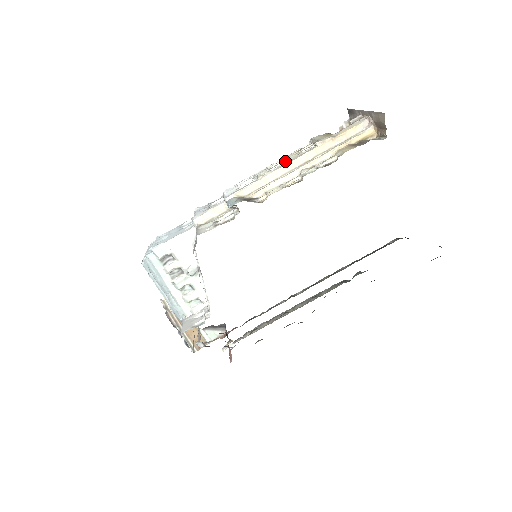
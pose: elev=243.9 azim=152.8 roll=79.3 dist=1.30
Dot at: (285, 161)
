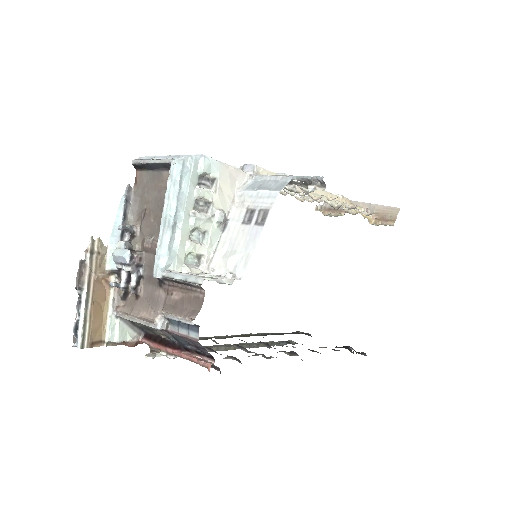
Dot at: occluded
